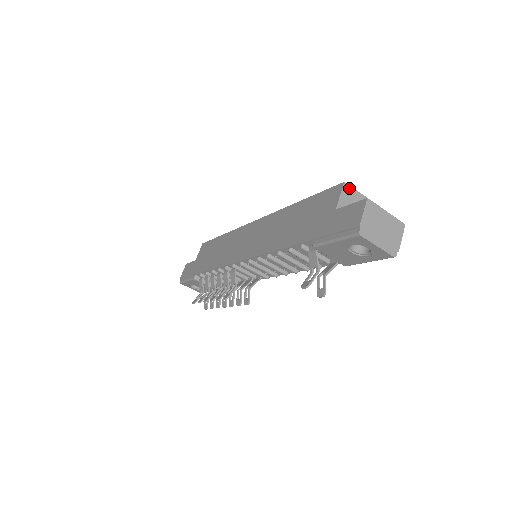
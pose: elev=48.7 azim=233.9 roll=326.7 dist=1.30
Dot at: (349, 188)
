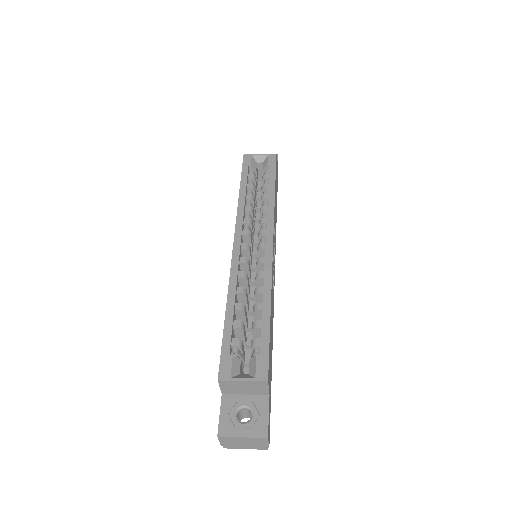
Dot at: (226, 382)
